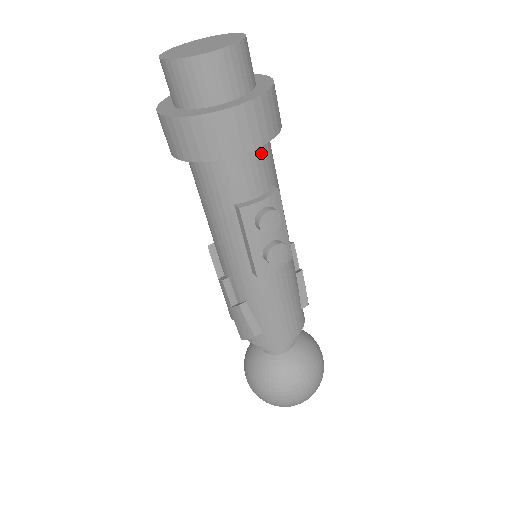
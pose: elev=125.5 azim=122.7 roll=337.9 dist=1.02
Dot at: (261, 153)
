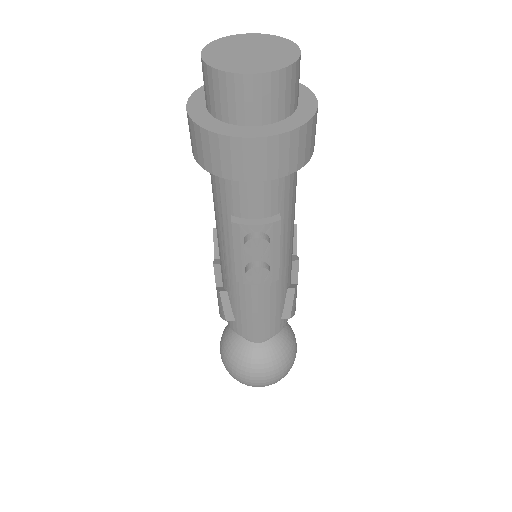
Dot at: (272, 182)
